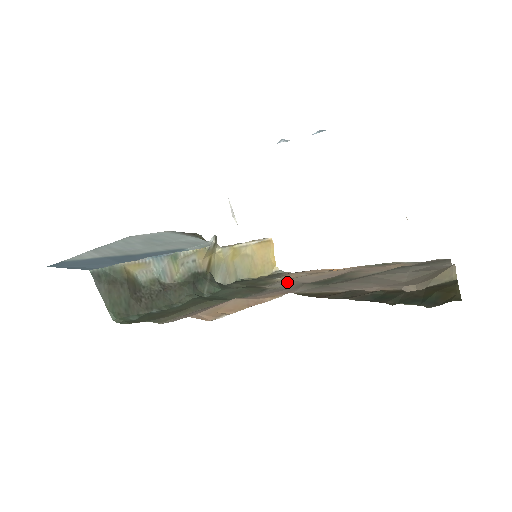
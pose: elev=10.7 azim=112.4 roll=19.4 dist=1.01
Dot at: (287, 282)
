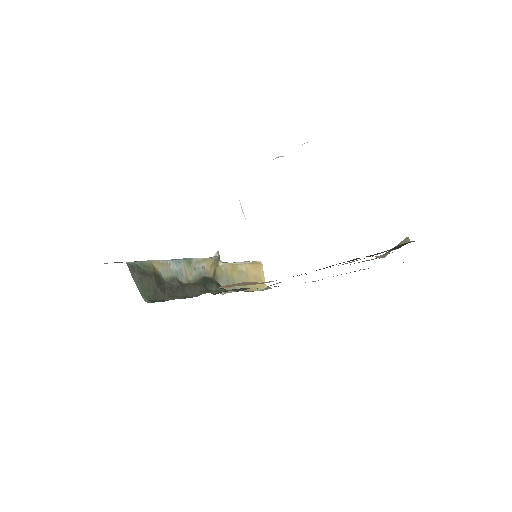
Dot at: (280, 282)
